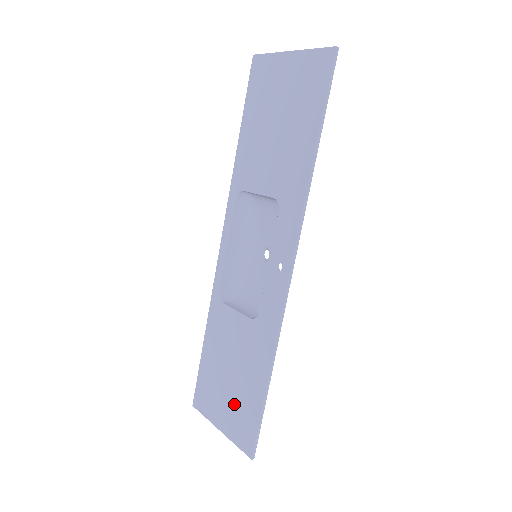
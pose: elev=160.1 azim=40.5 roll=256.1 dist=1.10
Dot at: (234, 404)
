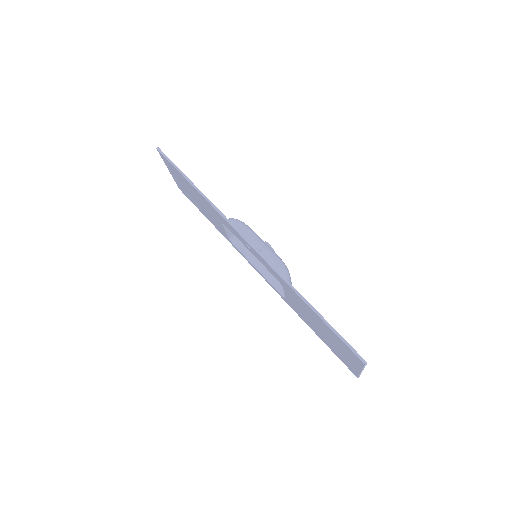
Dot at: (337, 344)
